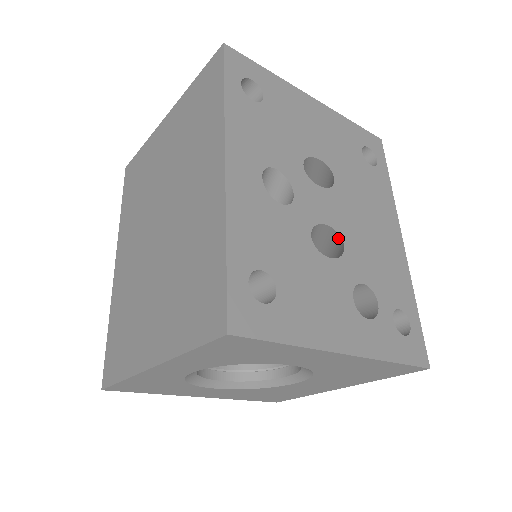
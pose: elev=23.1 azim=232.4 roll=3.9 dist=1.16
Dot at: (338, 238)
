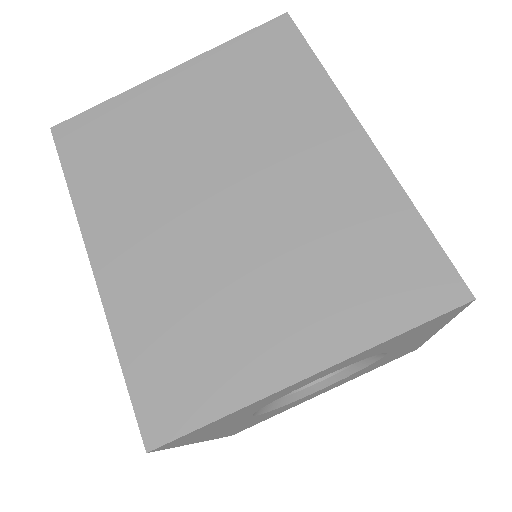
Dot at: occluded
